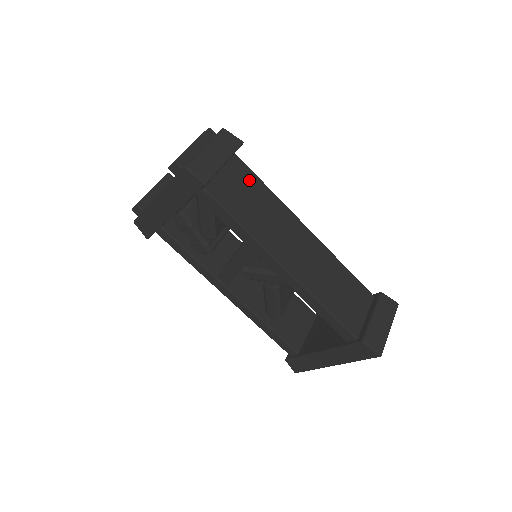
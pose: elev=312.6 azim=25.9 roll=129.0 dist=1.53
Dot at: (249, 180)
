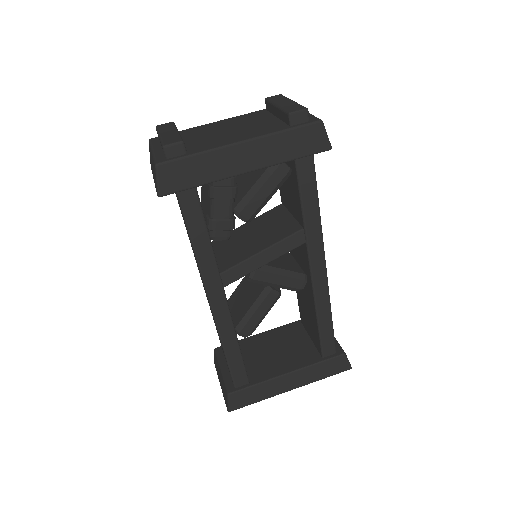
Dot at: occluded
